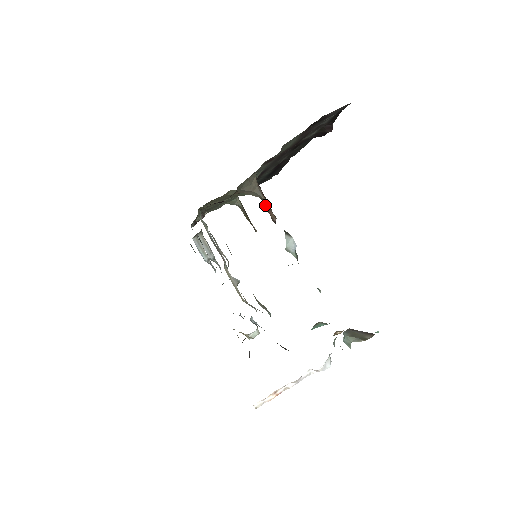
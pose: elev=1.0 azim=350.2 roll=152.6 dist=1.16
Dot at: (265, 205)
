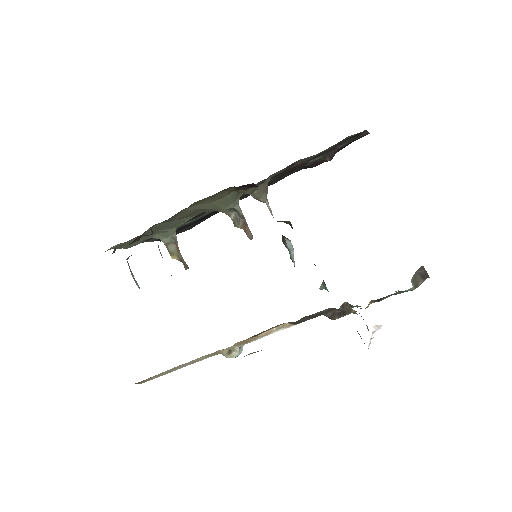
Dot at: (240, 223)
